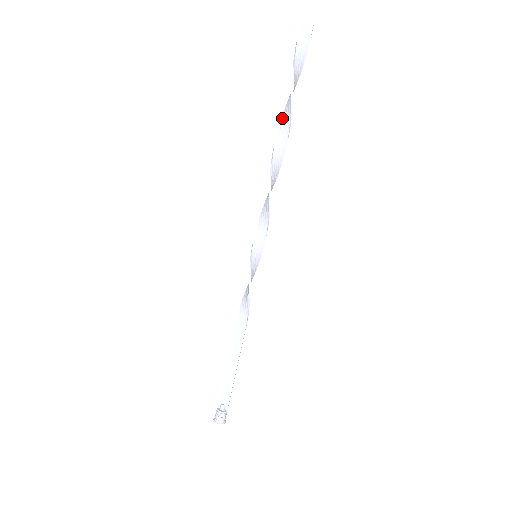
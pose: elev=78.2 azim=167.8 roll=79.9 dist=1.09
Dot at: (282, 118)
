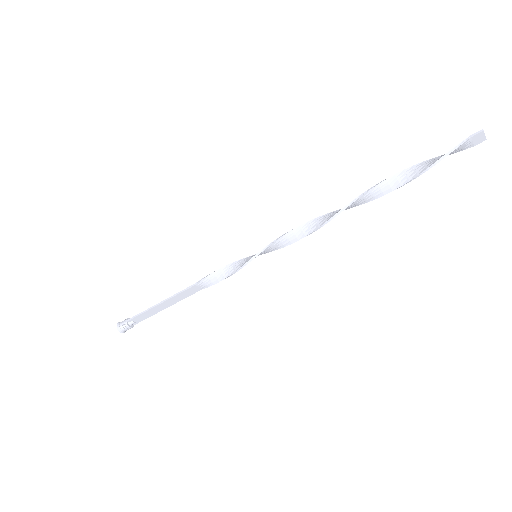
Dot at: (382, 183)
